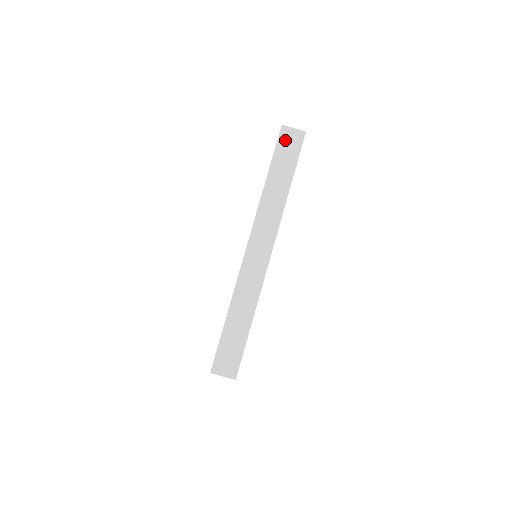
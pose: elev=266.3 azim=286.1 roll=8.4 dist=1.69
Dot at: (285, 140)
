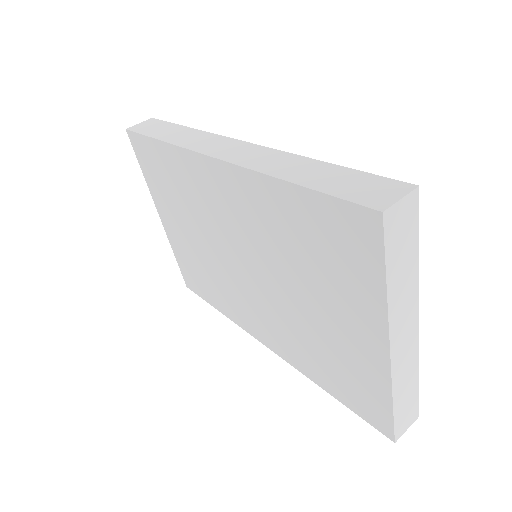
Dot at: (141, 128)
